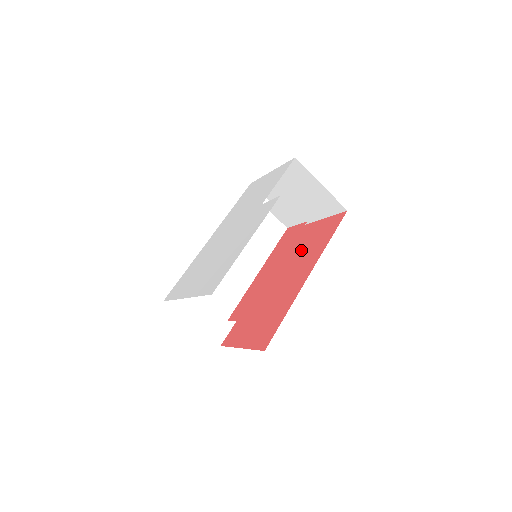
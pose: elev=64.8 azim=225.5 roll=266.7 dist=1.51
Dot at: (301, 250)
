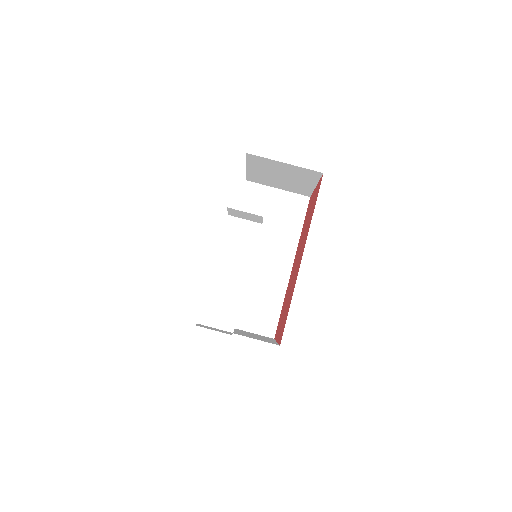
Dot at: occluded
